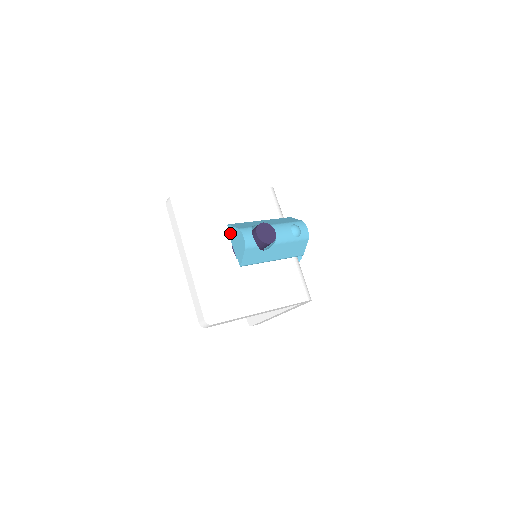
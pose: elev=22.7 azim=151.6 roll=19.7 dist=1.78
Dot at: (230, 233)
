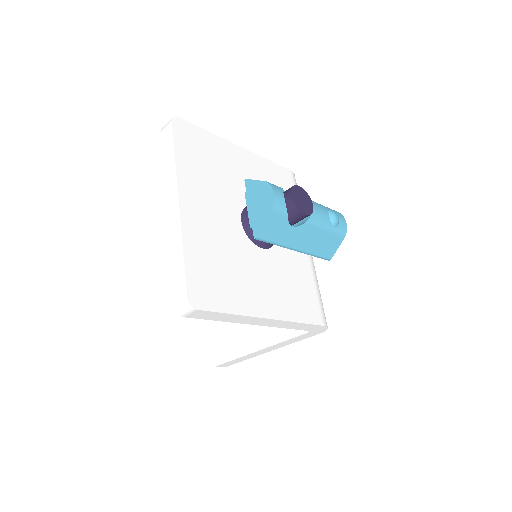
Dot at: (247, 191)
